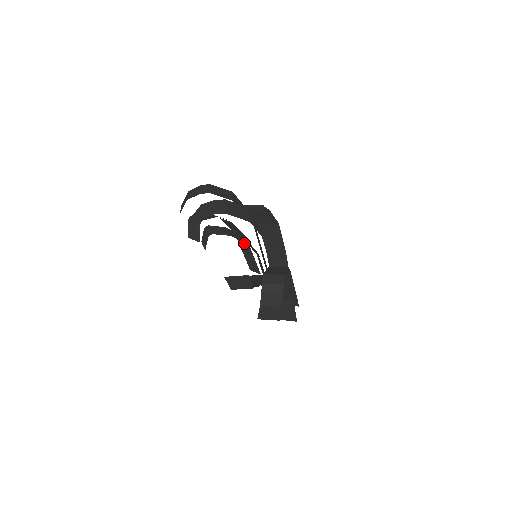
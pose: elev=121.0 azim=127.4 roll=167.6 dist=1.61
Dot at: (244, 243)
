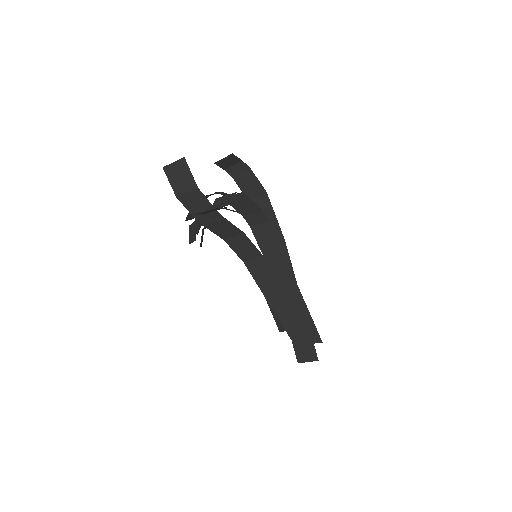
Dot at: occluded
